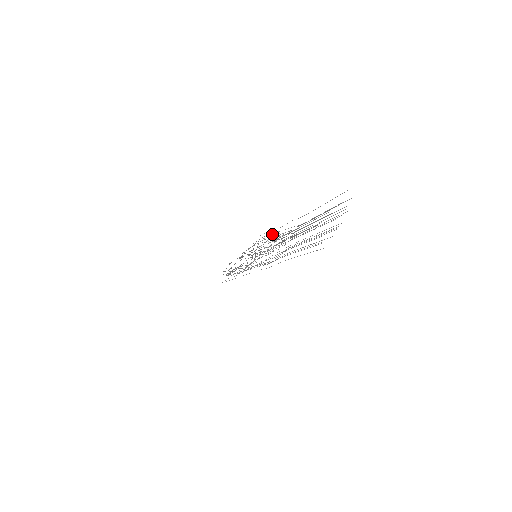
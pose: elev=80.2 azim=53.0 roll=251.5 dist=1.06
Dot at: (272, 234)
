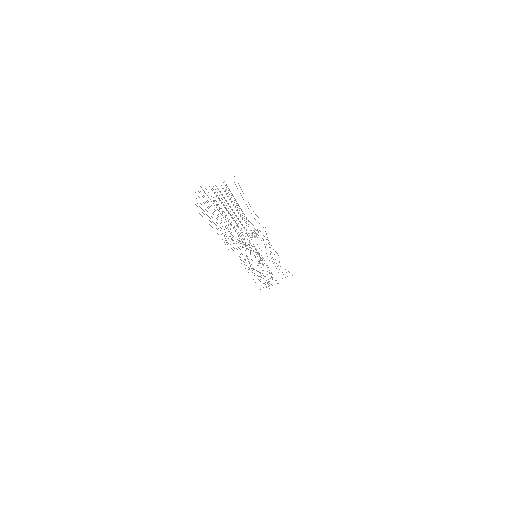
Dot at: occluded
